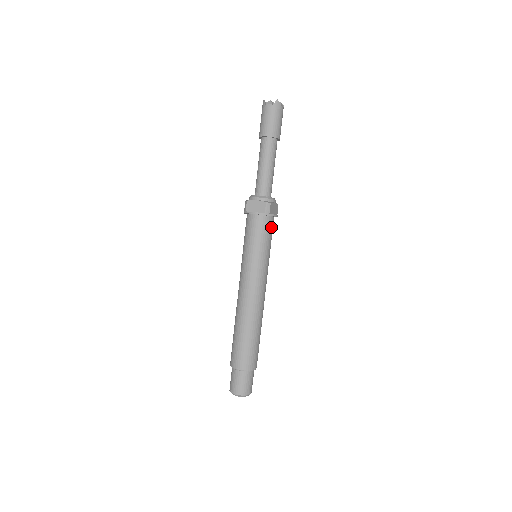
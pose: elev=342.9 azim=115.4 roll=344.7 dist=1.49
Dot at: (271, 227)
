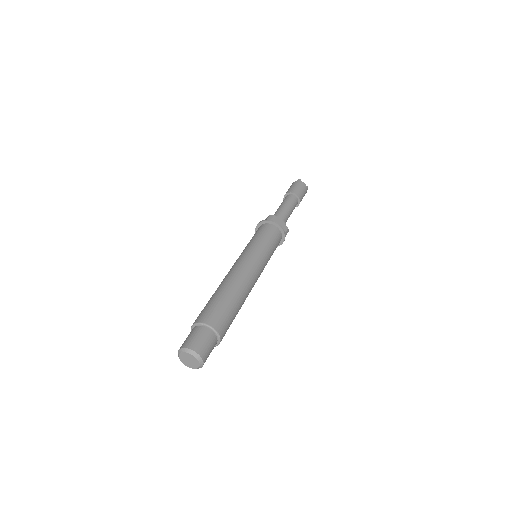
Dot at: (273, 232)
